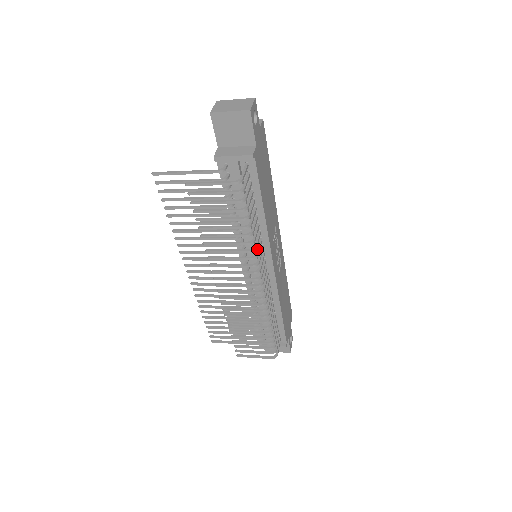
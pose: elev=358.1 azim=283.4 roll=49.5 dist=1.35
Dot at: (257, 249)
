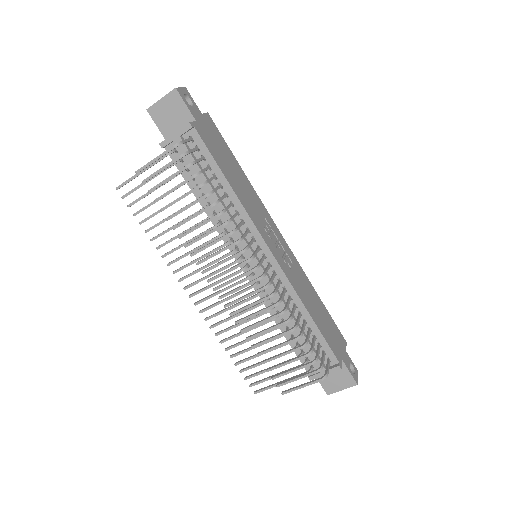
Dot at: (236, 226)
